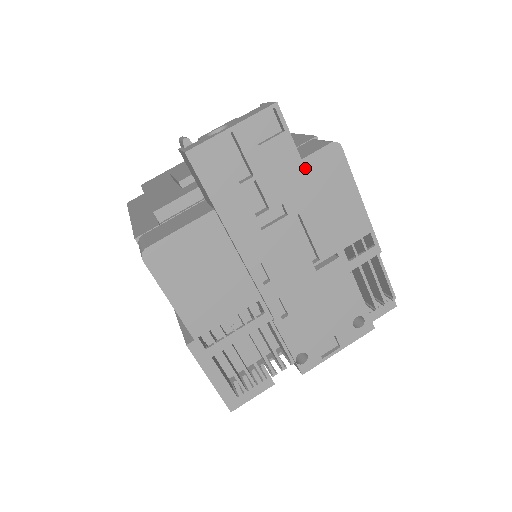
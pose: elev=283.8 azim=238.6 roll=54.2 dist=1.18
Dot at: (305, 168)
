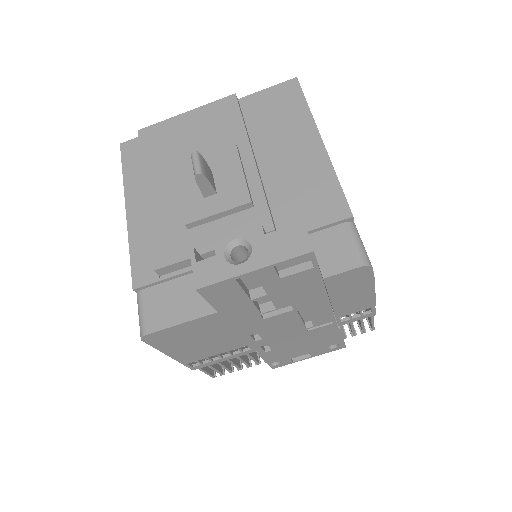
Dot at: (325, 282)
